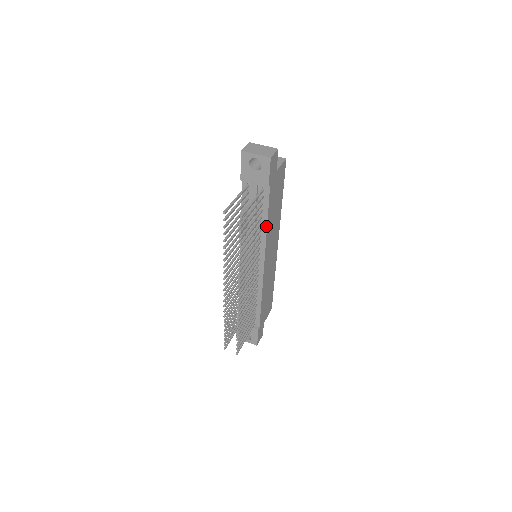
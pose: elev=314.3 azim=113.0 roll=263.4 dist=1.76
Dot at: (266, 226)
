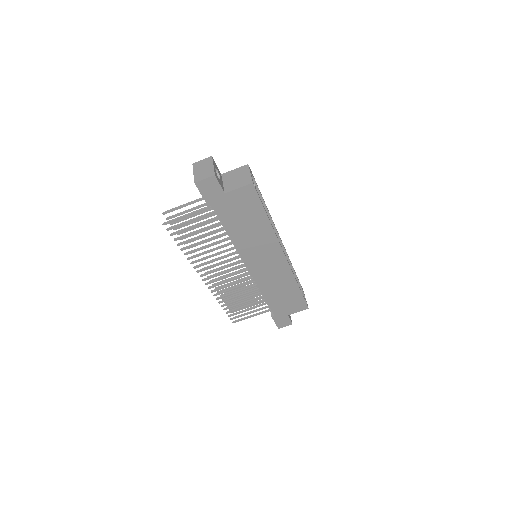
Dot at: (231, 237)
